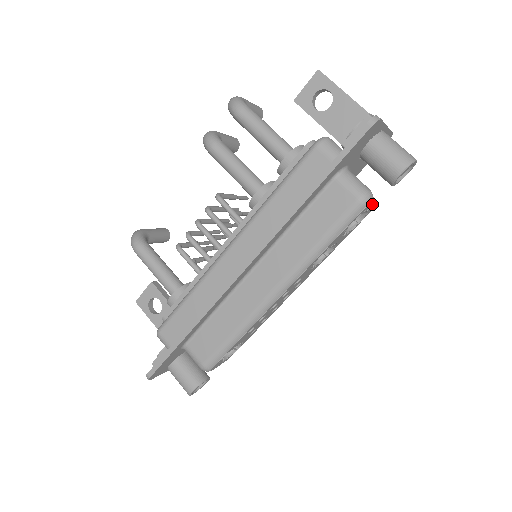
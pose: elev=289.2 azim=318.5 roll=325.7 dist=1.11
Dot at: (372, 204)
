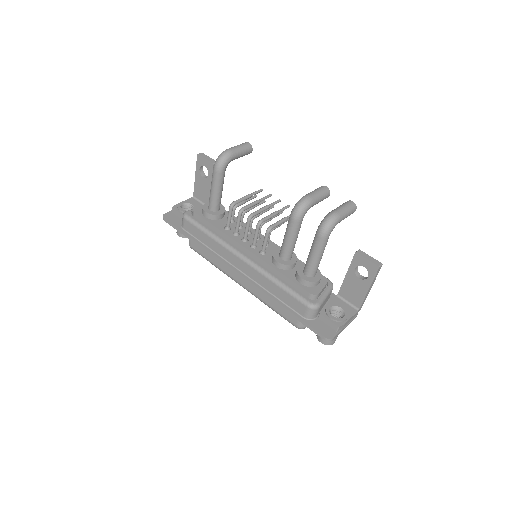
Dot at: occluded
